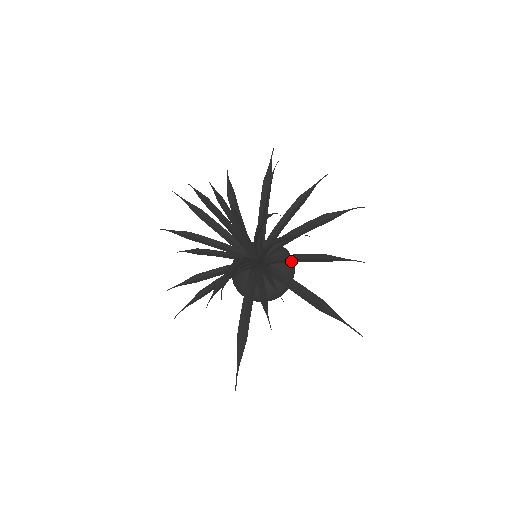
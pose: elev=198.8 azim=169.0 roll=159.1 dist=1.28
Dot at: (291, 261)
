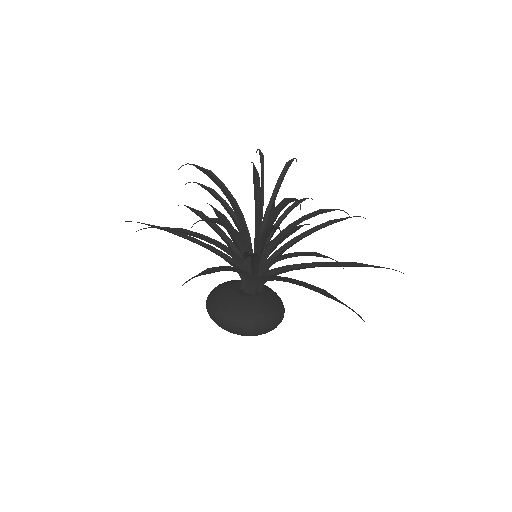
Dot at: (302, 237)
